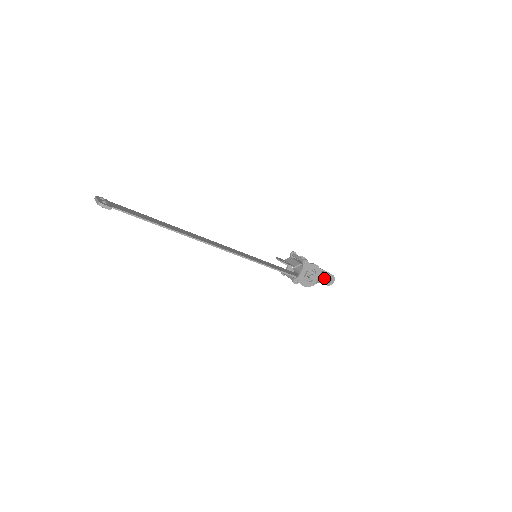
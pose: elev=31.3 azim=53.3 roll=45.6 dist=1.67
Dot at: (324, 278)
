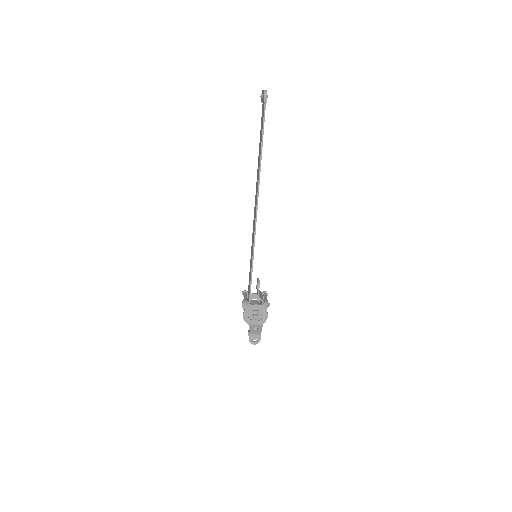
Dot at: (255, 332)
